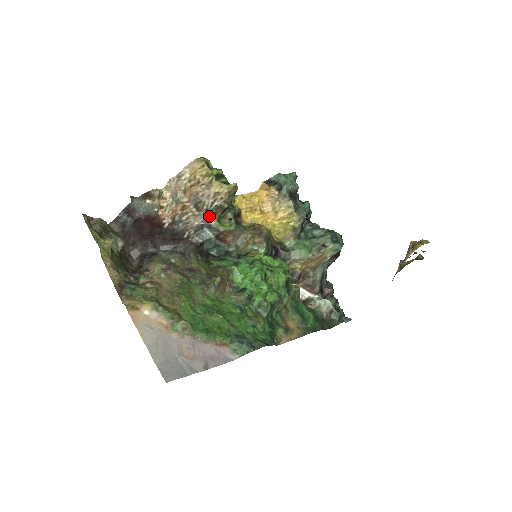
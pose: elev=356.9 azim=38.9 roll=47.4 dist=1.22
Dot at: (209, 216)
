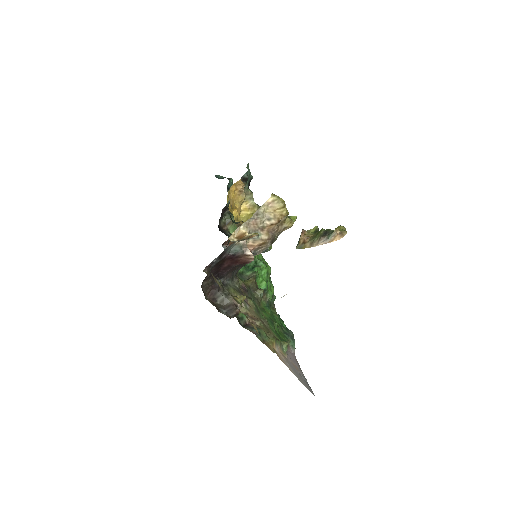
Dot at: occluded
